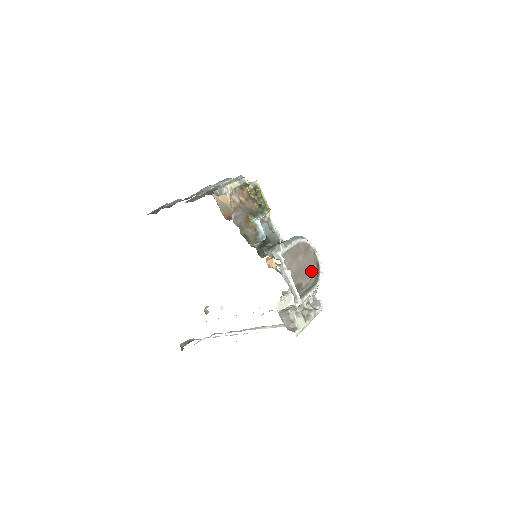
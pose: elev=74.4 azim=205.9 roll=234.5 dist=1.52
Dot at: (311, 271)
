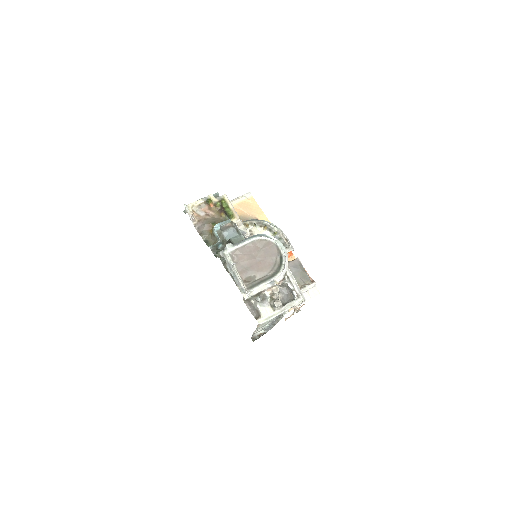
Dot at: (271, 264)
